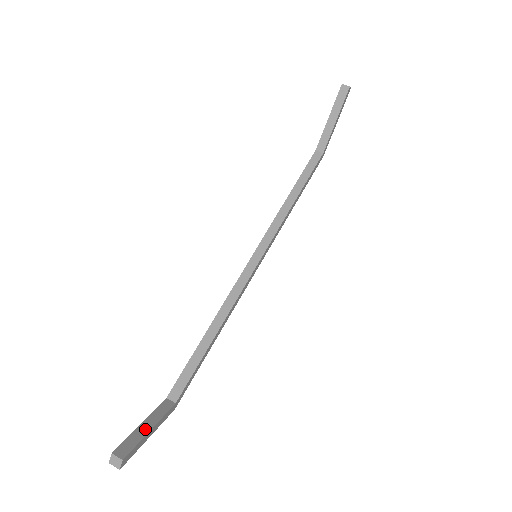
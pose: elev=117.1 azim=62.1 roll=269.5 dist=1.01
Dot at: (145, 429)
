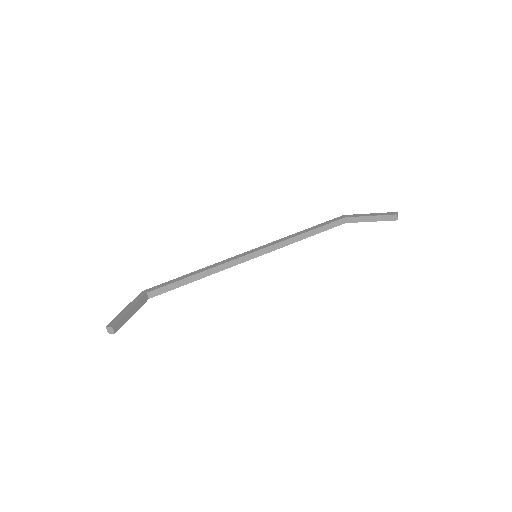
Dot at: (130, 314)
